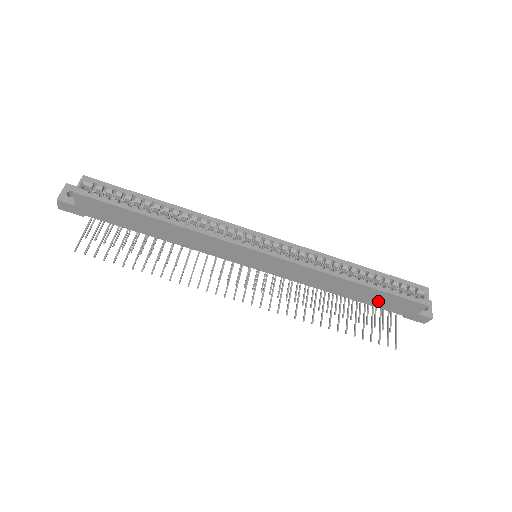
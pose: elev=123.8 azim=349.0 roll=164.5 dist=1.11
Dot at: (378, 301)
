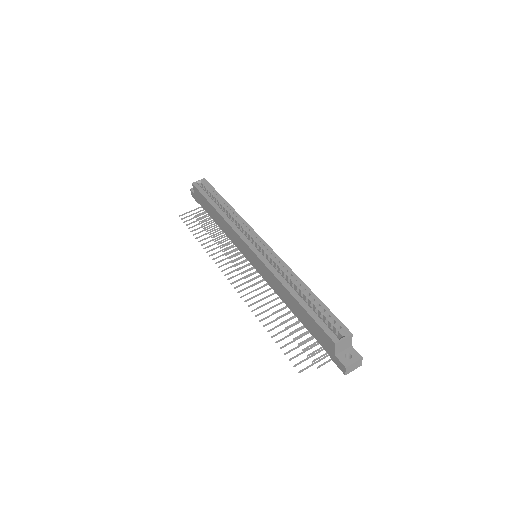
Dot at: (310, 326)
